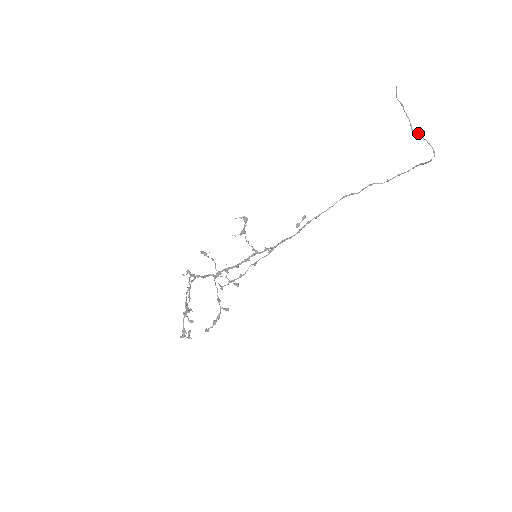
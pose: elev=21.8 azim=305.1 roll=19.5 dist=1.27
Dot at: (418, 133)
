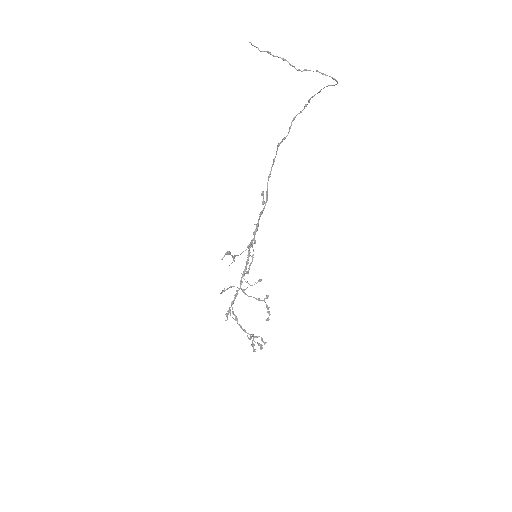
Dot at: (306, 70)
